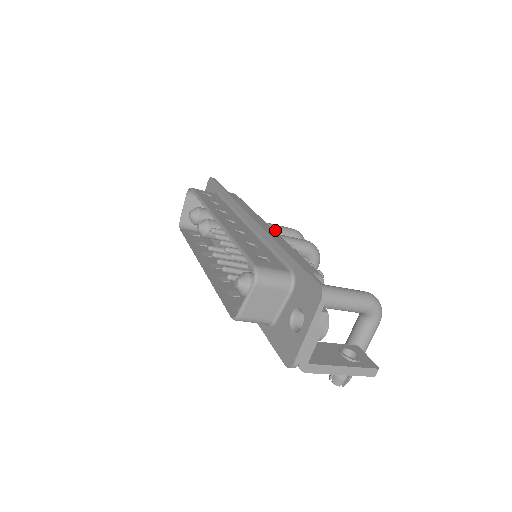
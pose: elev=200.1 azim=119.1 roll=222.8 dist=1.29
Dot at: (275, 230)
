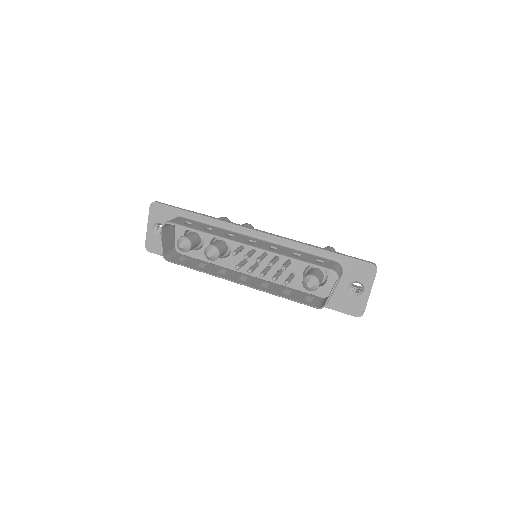
Dot at: occluded
